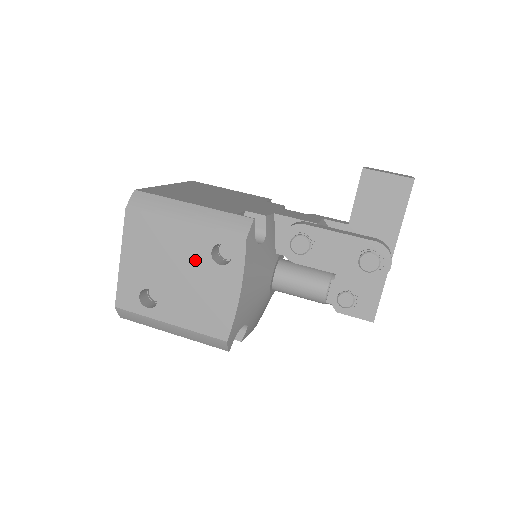
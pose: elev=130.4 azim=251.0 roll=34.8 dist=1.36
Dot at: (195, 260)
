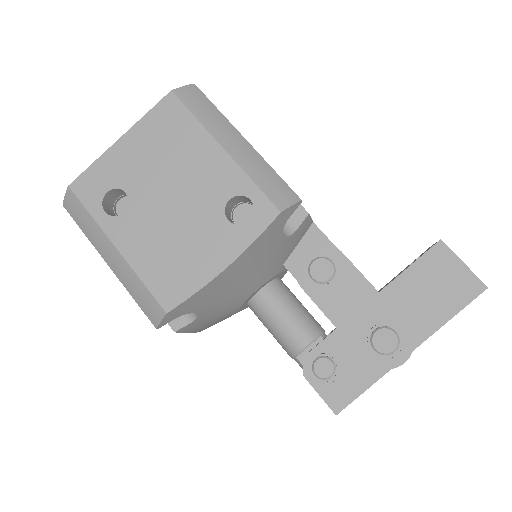
Dot at: (204, 196)
